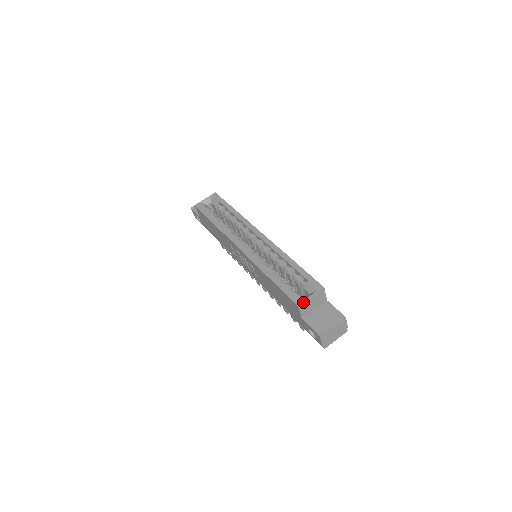
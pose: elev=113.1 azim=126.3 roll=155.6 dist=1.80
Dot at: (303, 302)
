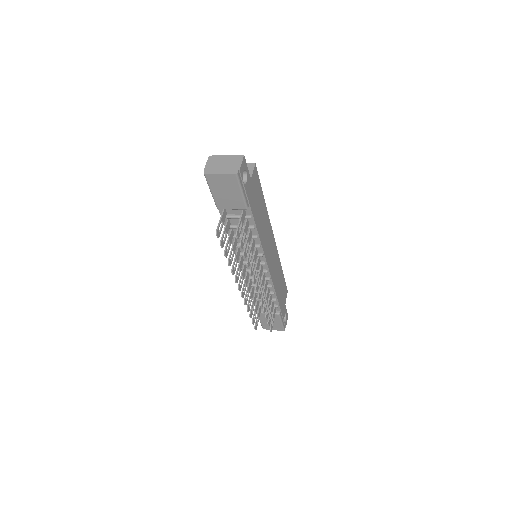
Dot at: occluded
